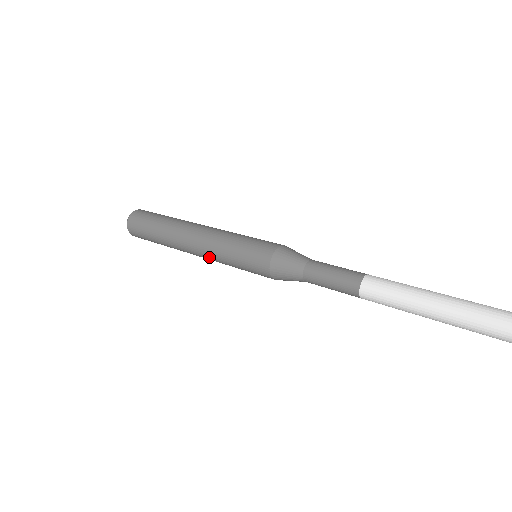
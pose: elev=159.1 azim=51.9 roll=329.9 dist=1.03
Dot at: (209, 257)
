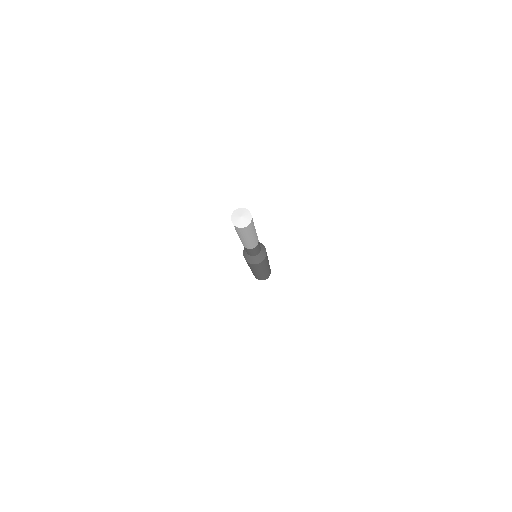
Dot at: (251, 269)
